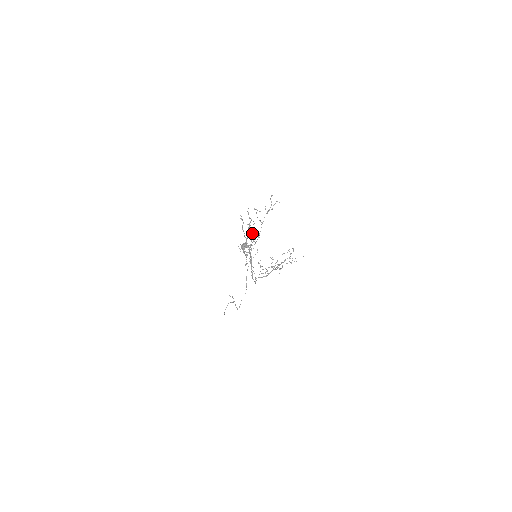
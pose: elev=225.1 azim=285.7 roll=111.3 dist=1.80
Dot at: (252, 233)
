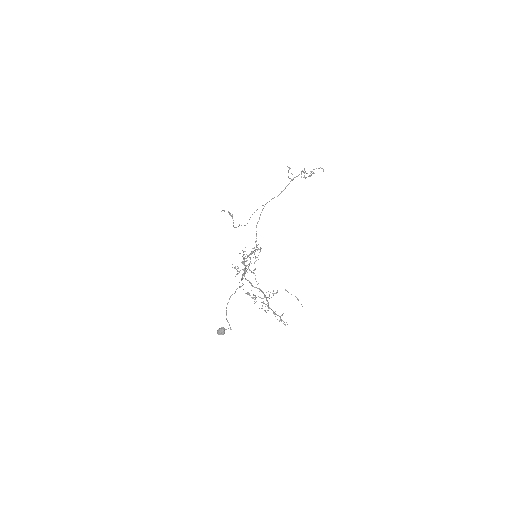
Dot at: occluded
